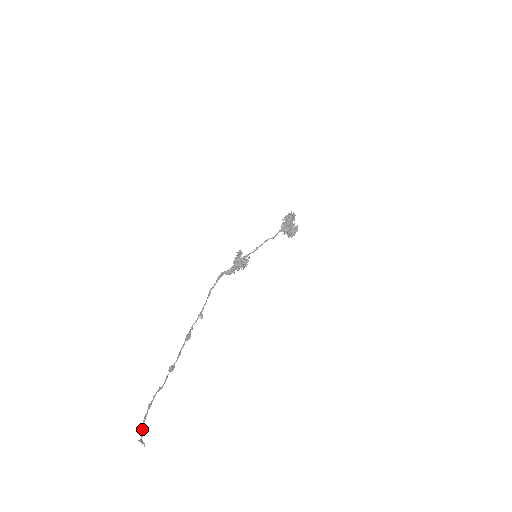
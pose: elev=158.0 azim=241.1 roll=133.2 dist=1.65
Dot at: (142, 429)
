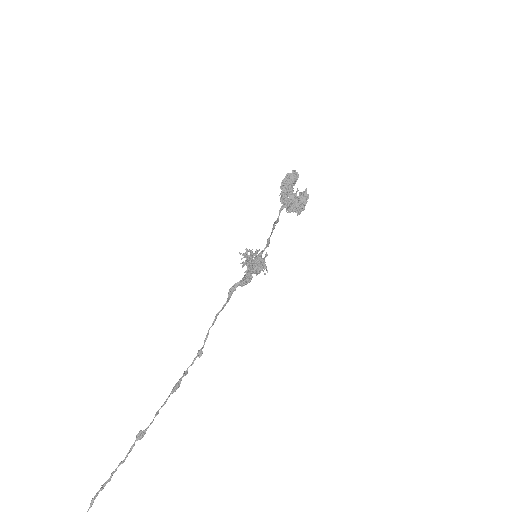
Dot at: out of frame
